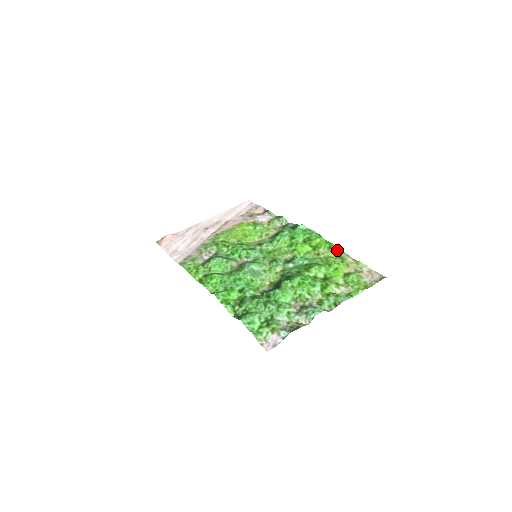
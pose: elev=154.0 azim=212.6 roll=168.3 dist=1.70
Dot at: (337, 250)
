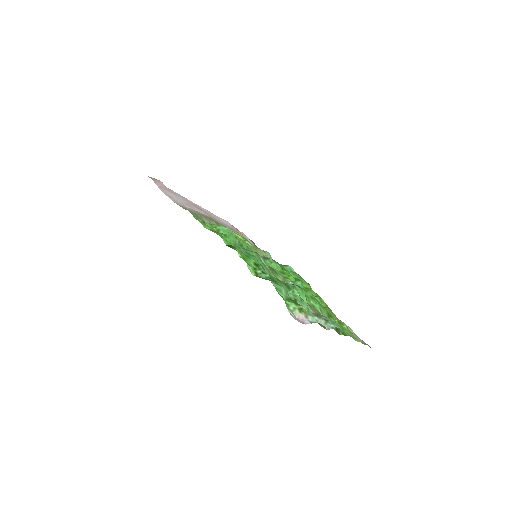
Dot at: (325, 303)
